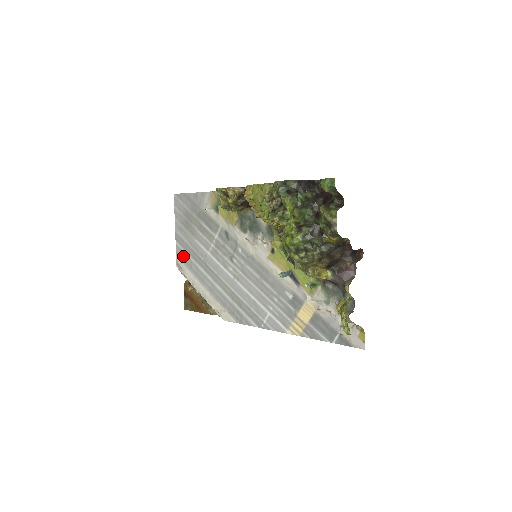
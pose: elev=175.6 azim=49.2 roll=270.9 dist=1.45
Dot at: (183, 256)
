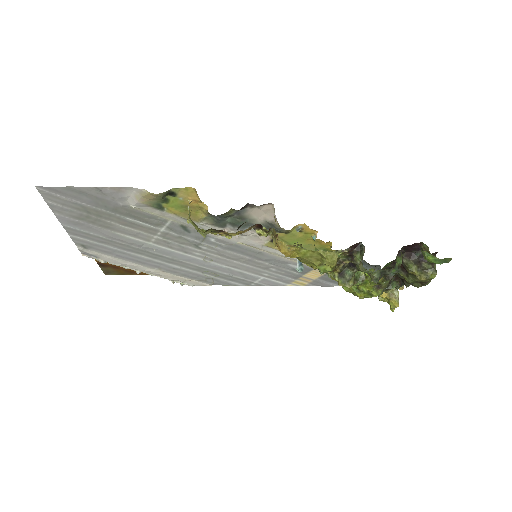
Dot at: (94, 247)
